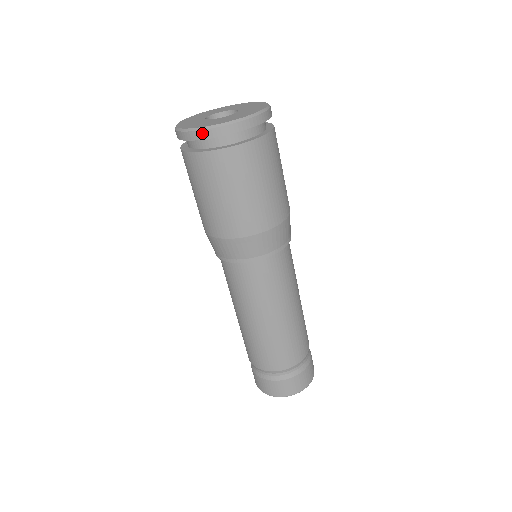
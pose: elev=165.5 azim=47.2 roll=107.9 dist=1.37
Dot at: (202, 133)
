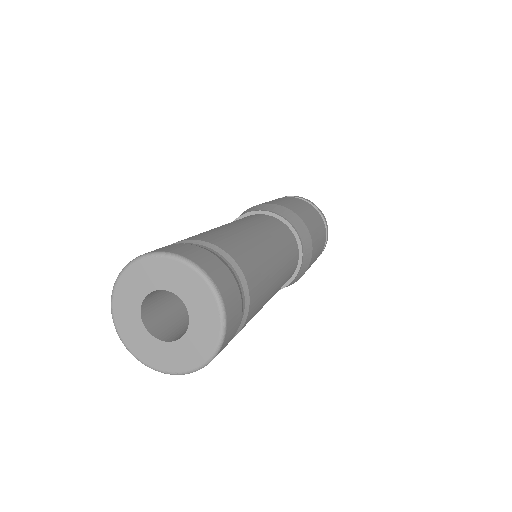
Dot at: (293, 196)
